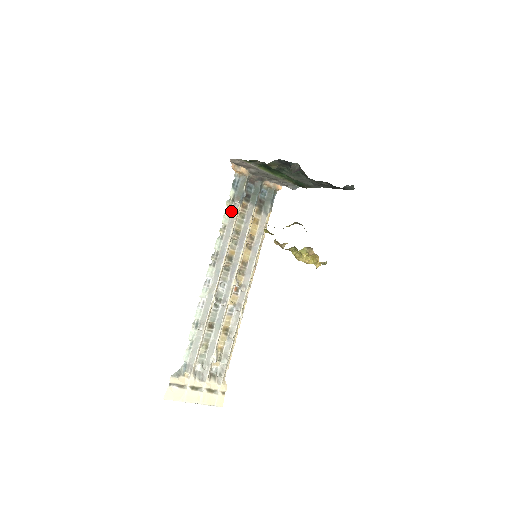
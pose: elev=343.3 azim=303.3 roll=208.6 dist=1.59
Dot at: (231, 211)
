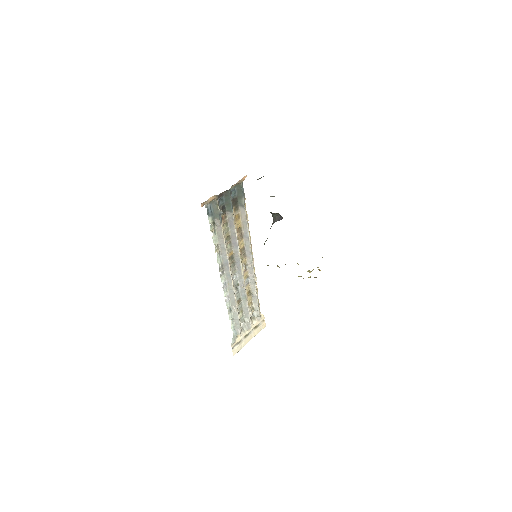
Dot at: (216, 232)
